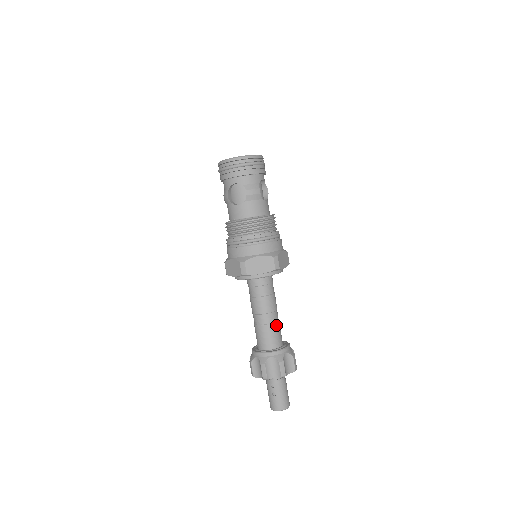
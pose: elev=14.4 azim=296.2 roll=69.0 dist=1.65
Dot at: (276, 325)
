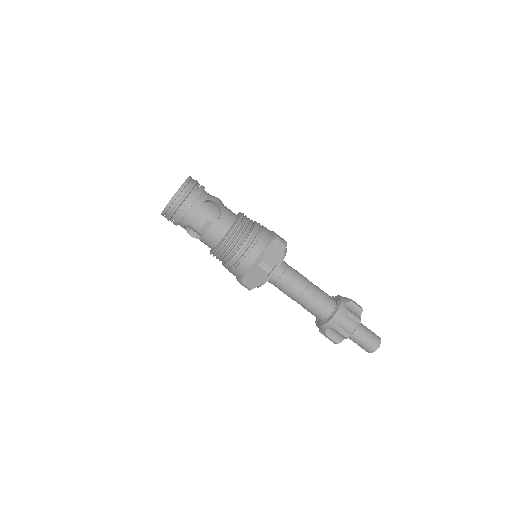
Dot at: (315, 299)
